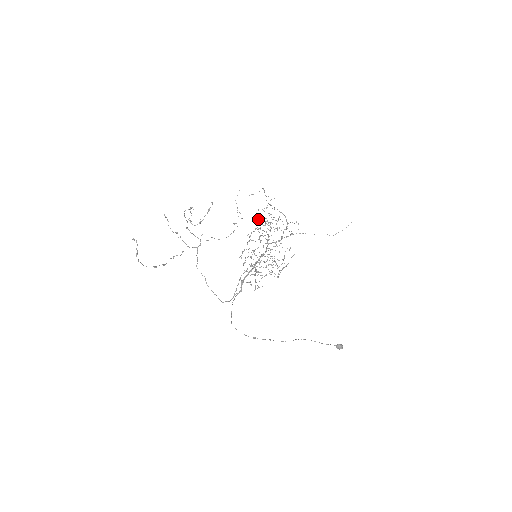
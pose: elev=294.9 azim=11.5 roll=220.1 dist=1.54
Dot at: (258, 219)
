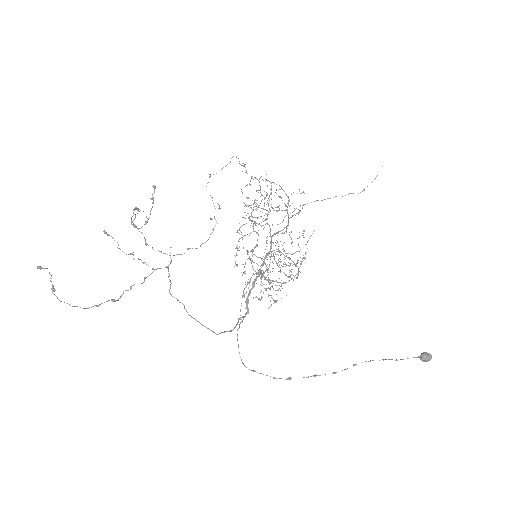
Dot at: (245, 204)
